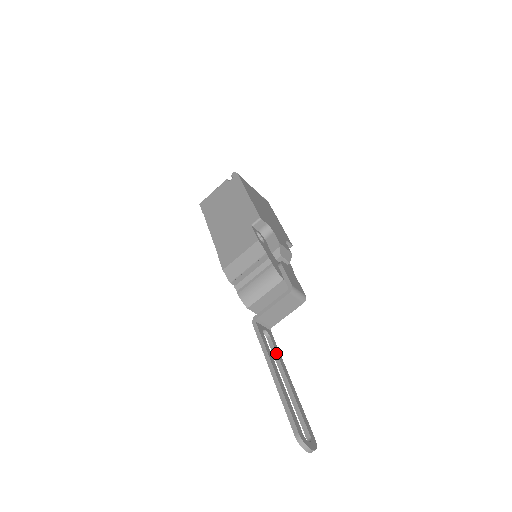
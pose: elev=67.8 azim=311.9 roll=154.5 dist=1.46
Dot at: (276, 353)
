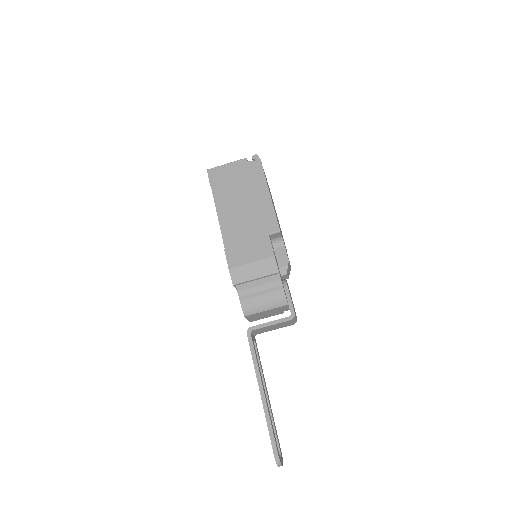
Dot at: (260, 365)
